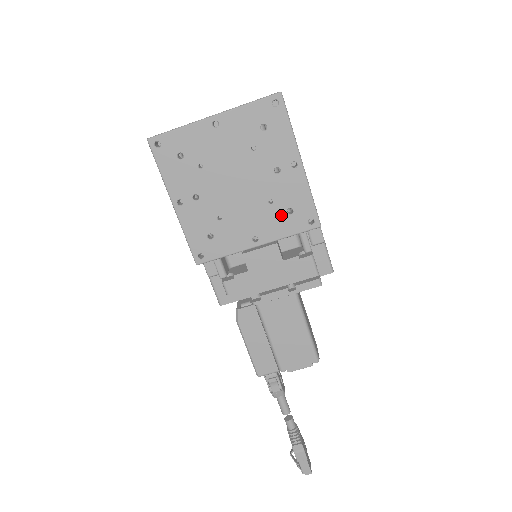
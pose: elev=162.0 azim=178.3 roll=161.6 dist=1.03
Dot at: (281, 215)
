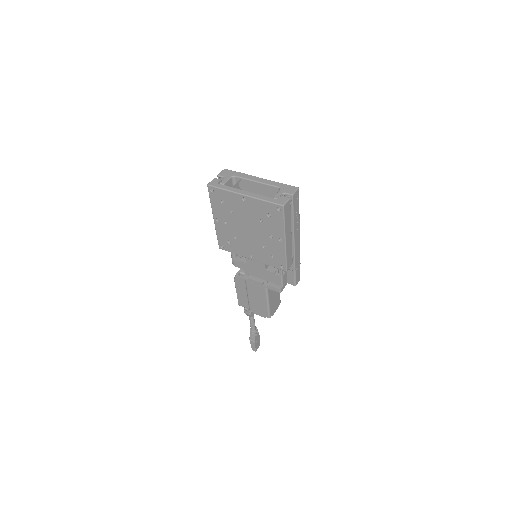
Dot at: (267, 255)
